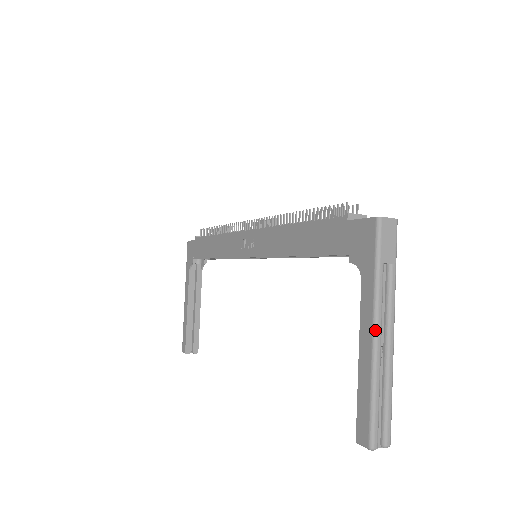
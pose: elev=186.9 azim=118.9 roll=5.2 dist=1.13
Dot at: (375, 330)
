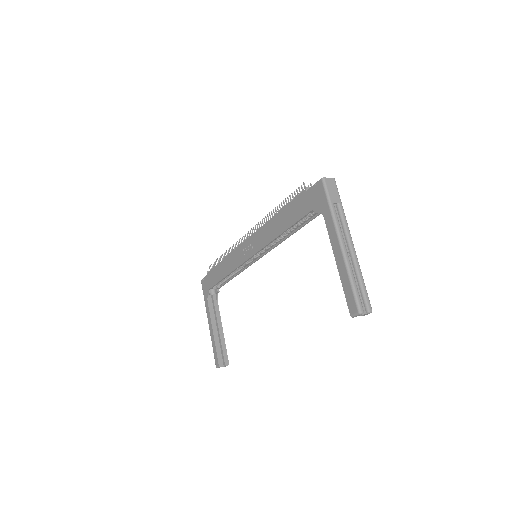
Dot at: (340, 241)
